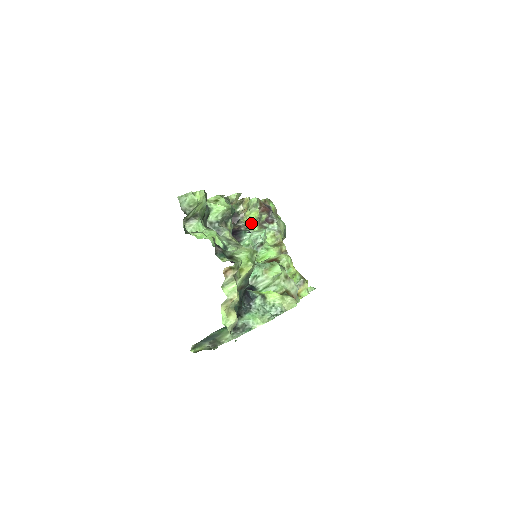
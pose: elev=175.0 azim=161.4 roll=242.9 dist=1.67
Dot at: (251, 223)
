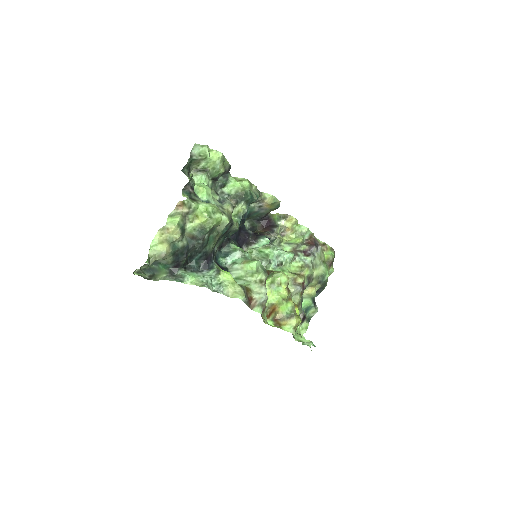
Dot at: (286, 243)
